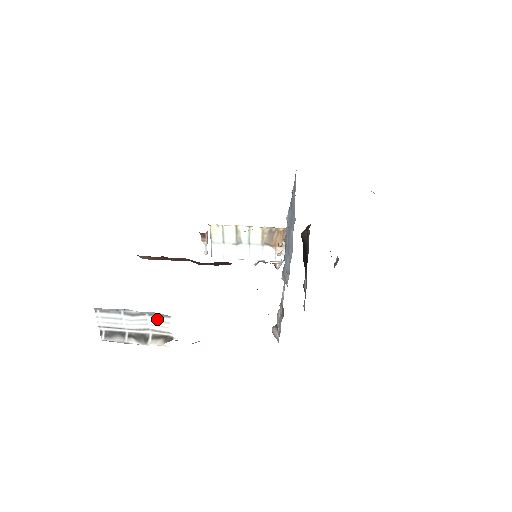
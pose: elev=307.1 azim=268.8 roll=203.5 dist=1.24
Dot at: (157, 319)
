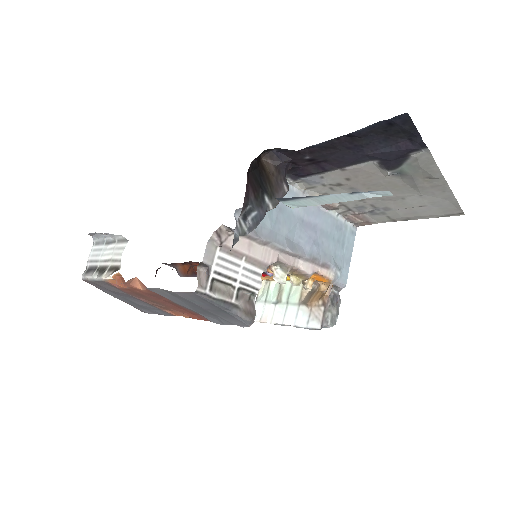
Dot at: (120, 246)
